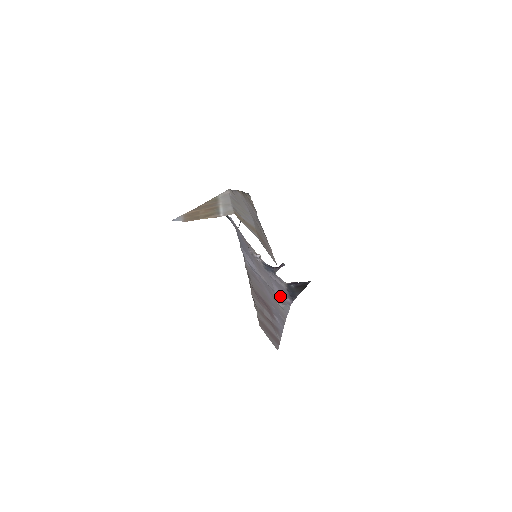
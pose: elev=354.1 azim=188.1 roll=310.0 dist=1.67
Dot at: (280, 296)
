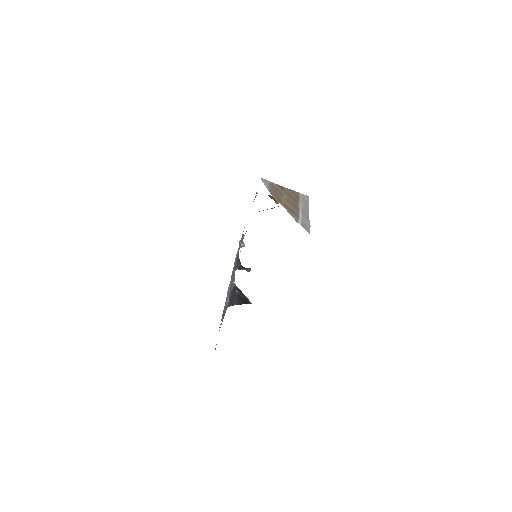
Dot at: (227, 295)
